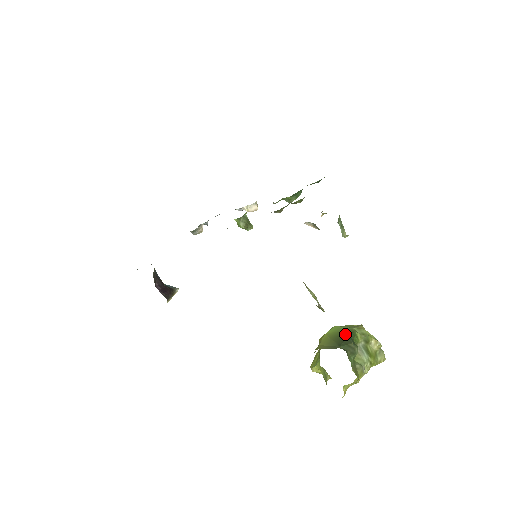
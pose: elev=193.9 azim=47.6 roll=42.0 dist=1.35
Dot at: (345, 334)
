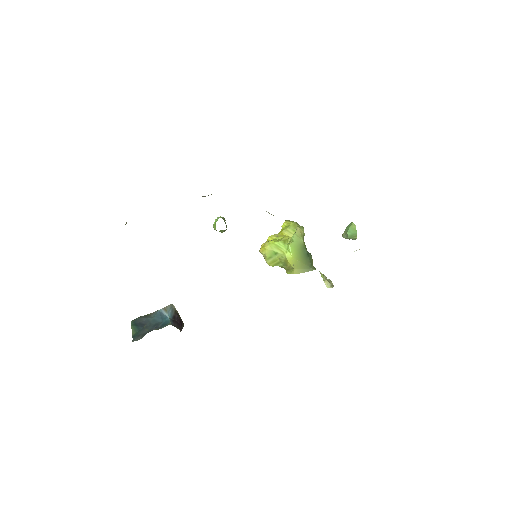
Dot at: (304, 252)
